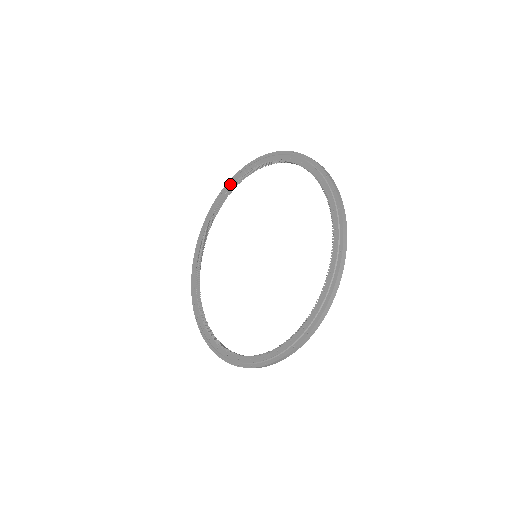
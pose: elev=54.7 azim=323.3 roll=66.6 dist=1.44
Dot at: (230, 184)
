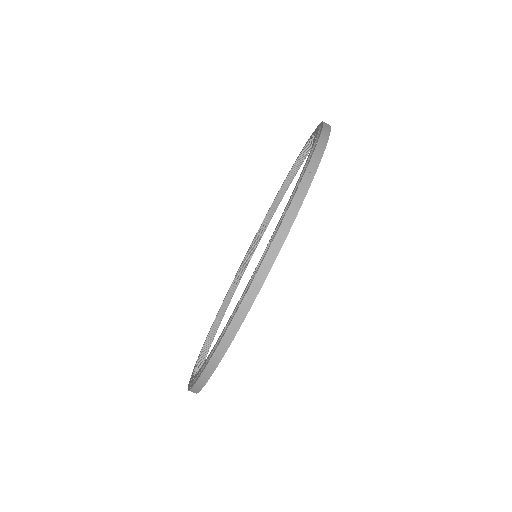
Dot at: occluded
